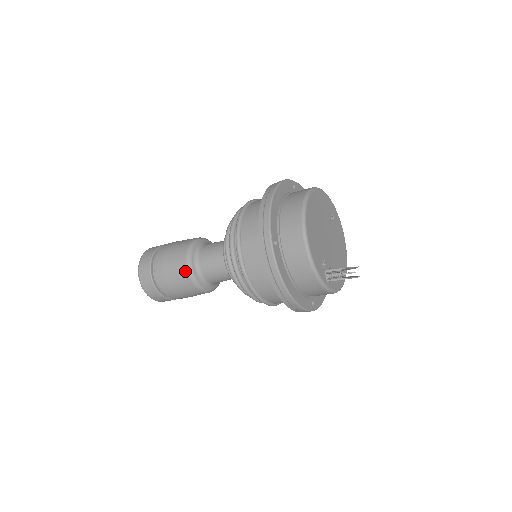
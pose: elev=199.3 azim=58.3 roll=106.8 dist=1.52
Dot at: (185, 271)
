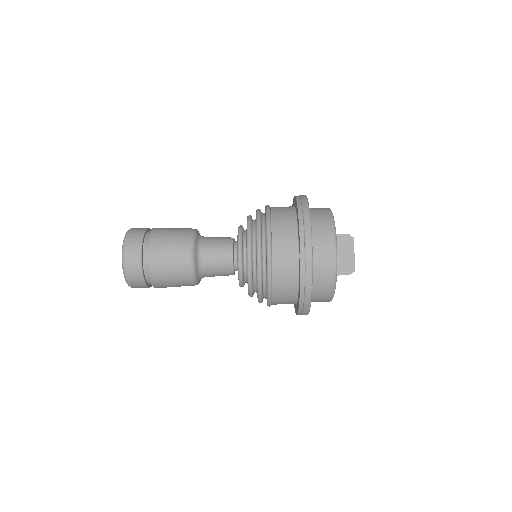
Dot at: (191, 229)
